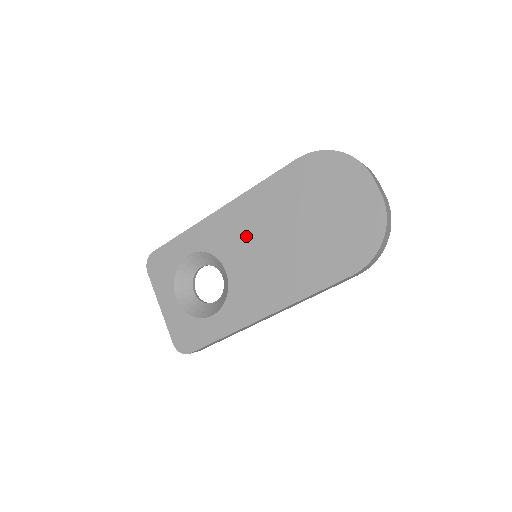
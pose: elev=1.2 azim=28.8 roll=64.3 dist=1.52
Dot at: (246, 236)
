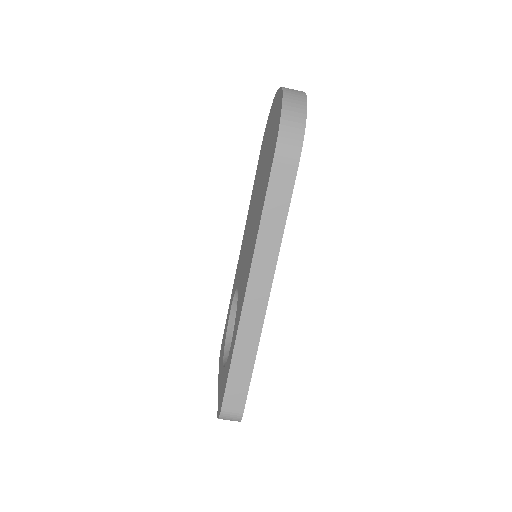
Dot at: (245, 245)
